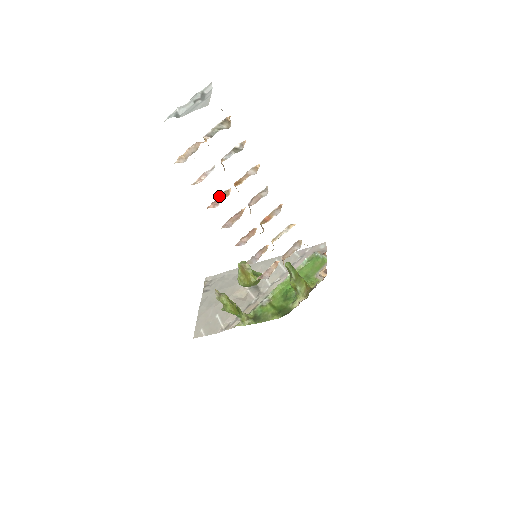
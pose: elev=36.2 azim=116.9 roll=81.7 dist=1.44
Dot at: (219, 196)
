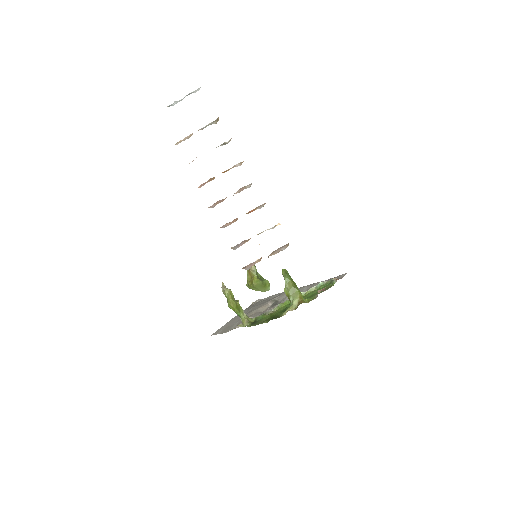
Dot at: (208, 180)
